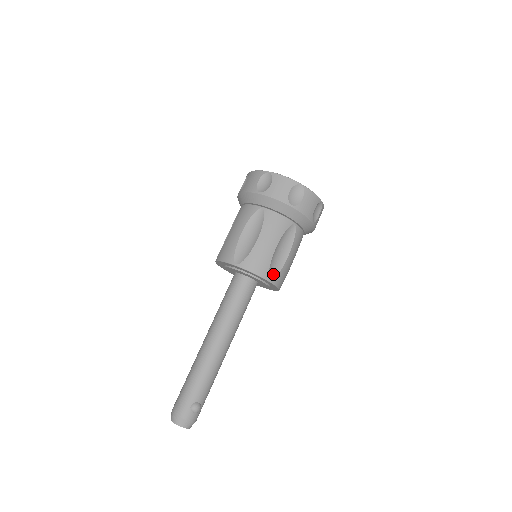
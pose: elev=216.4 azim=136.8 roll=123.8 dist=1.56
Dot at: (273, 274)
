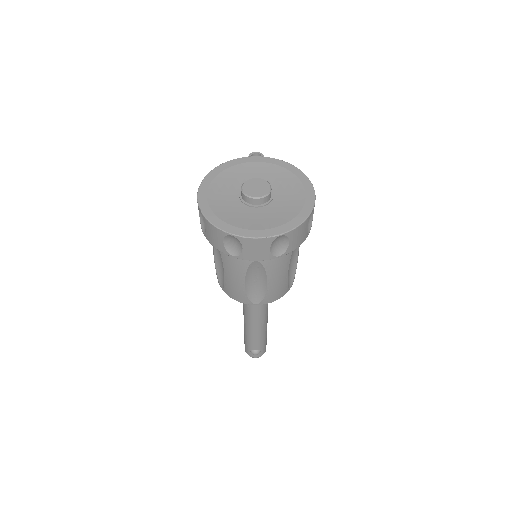
Dot at: (258, 299)
